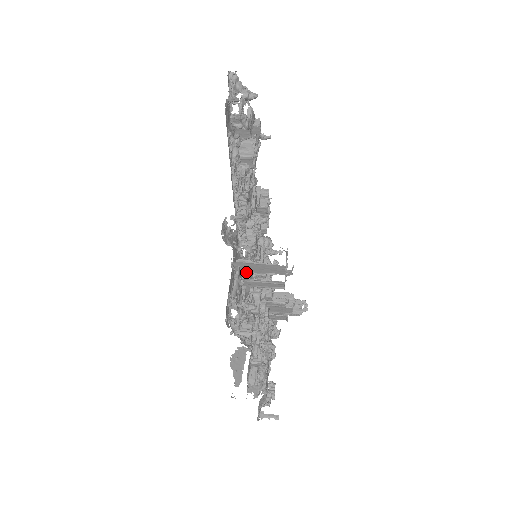
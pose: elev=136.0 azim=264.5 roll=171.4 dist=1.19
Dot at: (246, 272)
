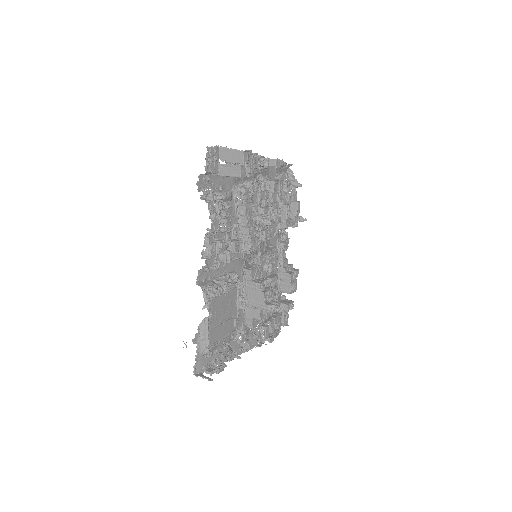
Dot at: (229, 191)
